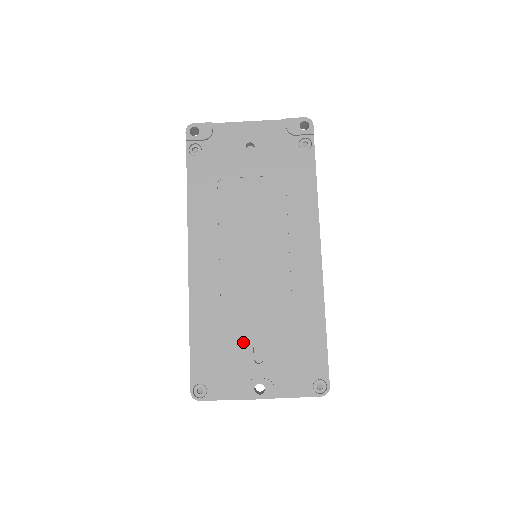
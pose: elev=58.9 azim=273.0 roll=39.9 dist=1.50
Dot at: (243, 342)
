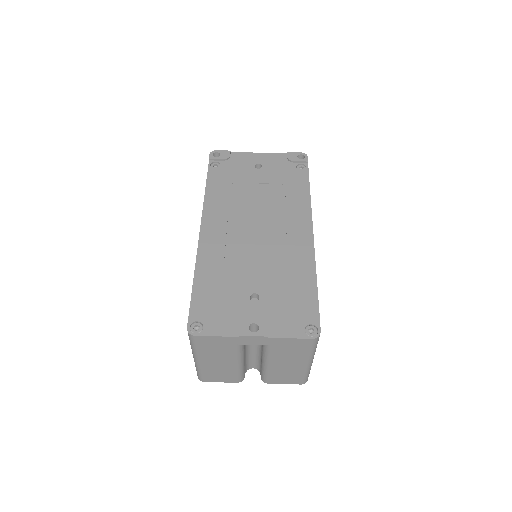
Dot at: (241, 291)
